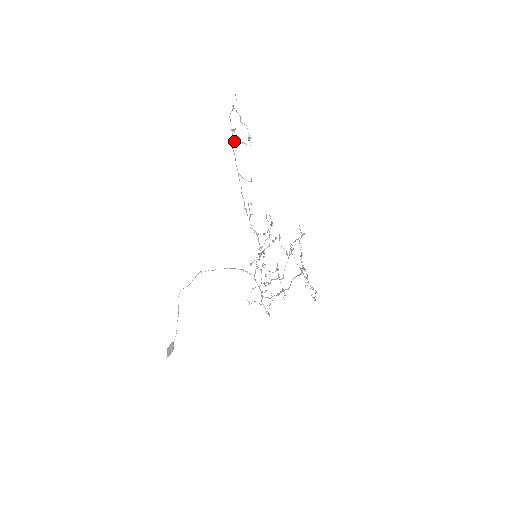
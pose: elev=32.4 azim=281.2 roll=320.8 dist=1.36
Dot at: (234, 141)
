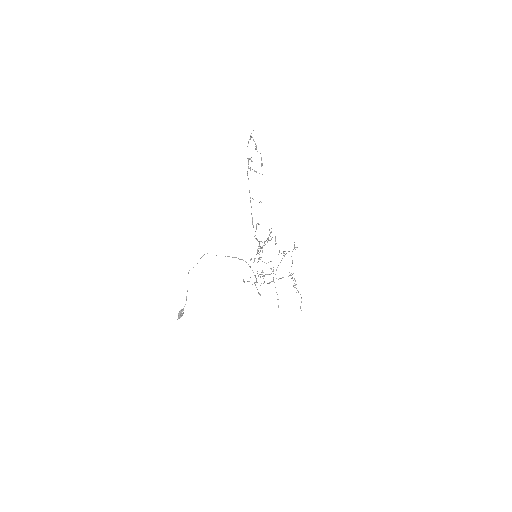
Dot at: (250, 170)
